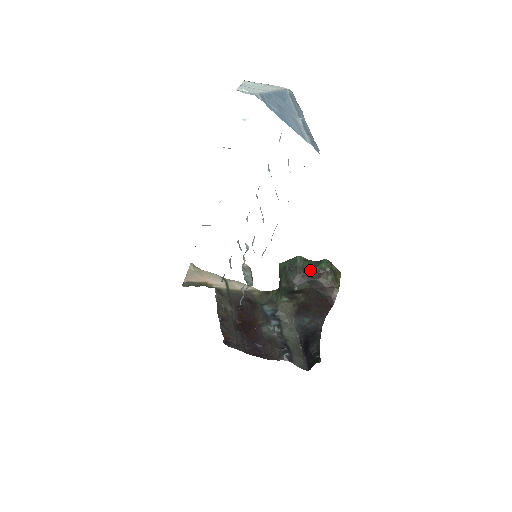
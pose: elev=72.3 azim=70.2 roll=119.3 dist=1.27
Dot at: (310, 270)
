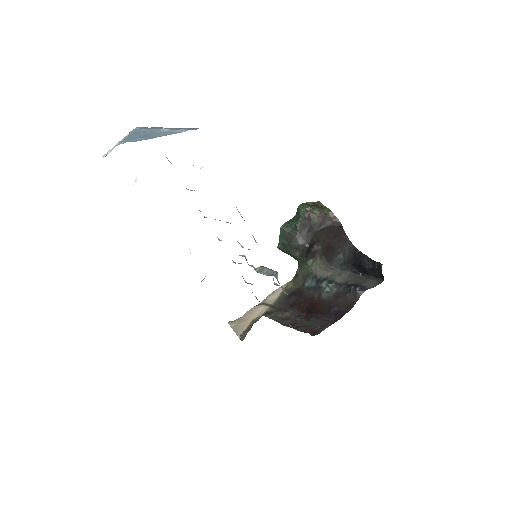
Dot at: (299, 224)
